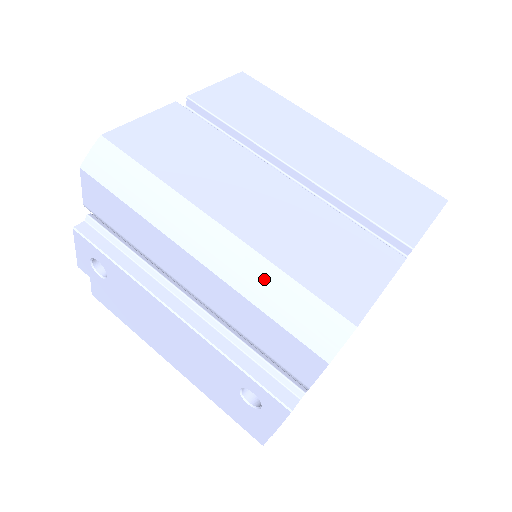
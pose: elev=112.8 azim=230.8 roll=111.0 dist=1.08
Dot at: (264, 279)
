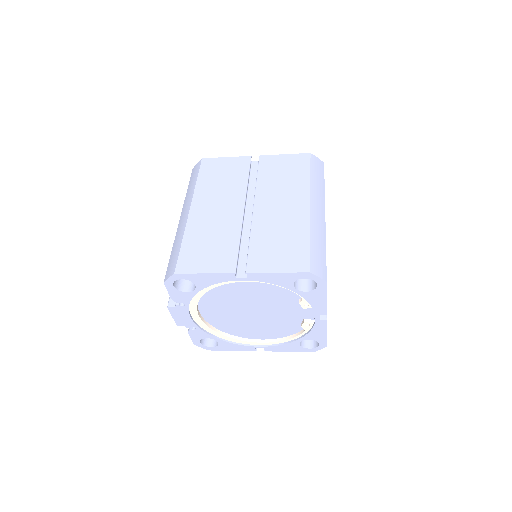
Dot at: (179, 239)
